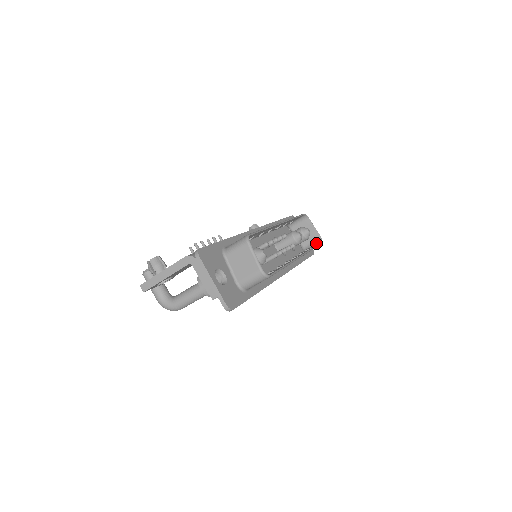
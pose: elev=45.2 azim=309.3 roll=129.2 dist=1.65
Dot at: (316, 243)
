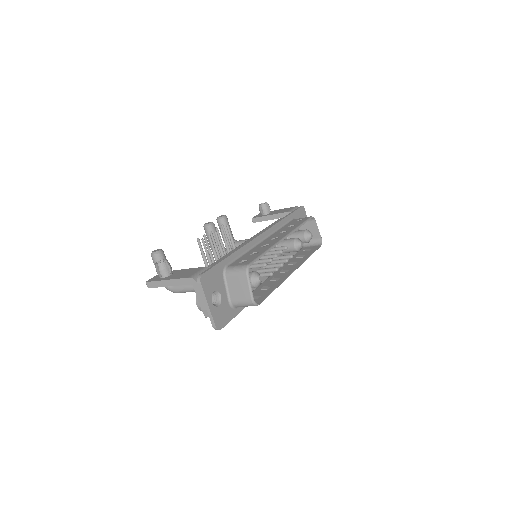
Dot at: (316, 244)
